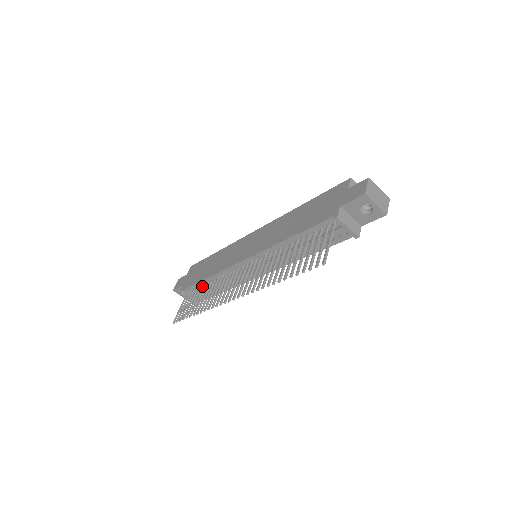
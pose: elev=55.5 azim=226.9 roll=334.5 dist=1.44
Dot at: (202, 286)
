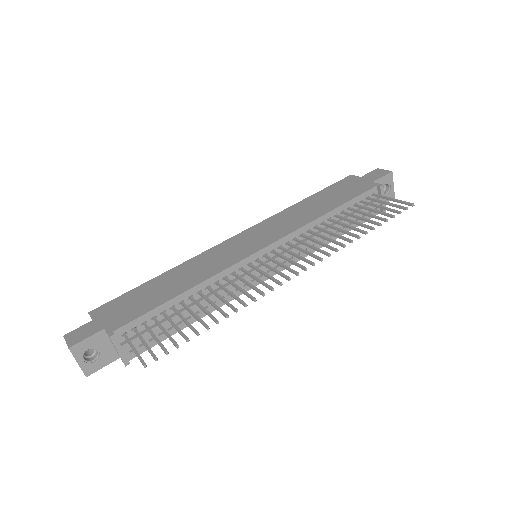
Dot at: (172, 308)
